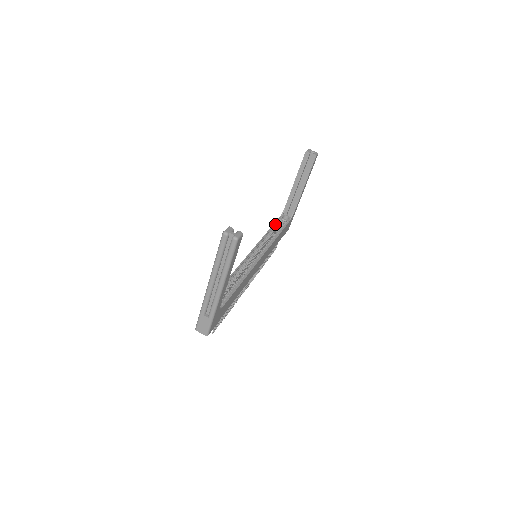
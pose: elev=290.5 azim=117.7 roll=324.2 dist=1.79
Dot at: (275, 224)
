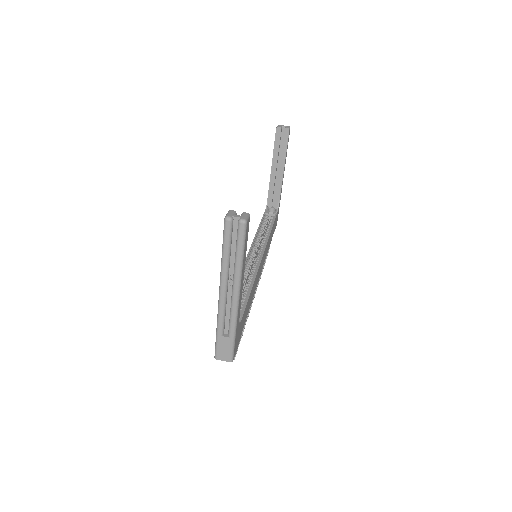
Dot at: (263, 219)
